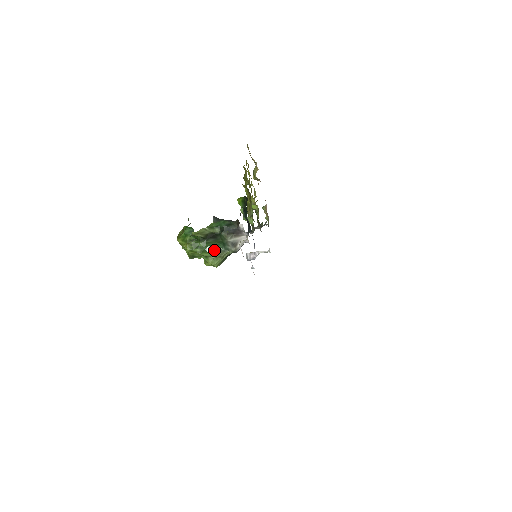
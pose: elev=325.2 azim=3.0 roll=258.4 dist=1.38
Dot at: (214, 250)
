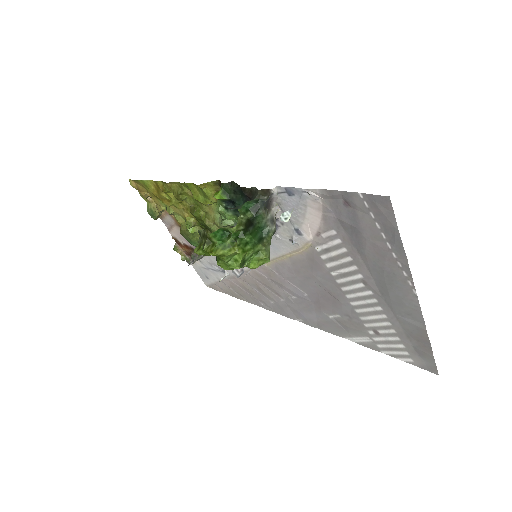
Dot at: (289, 215)
